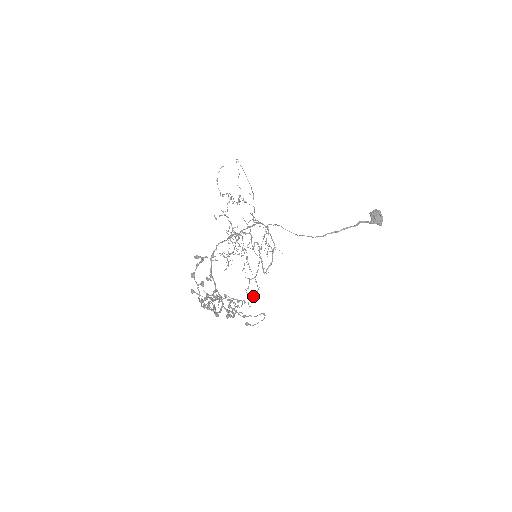
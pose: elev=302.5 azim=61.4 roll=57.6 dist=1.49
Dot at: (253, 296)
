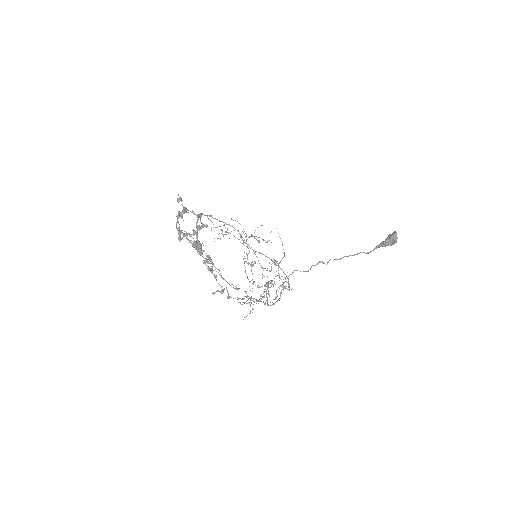
Dot at: (242, 302)
